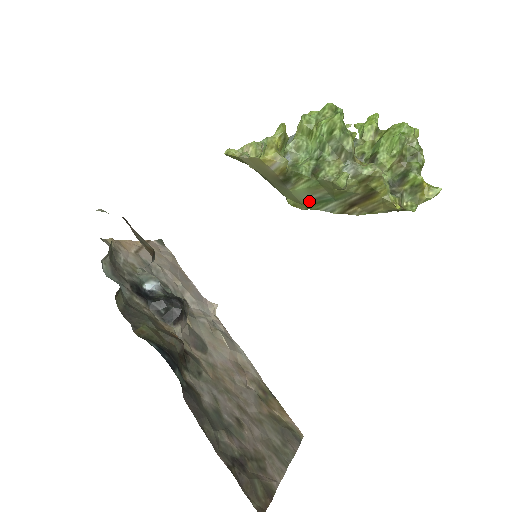
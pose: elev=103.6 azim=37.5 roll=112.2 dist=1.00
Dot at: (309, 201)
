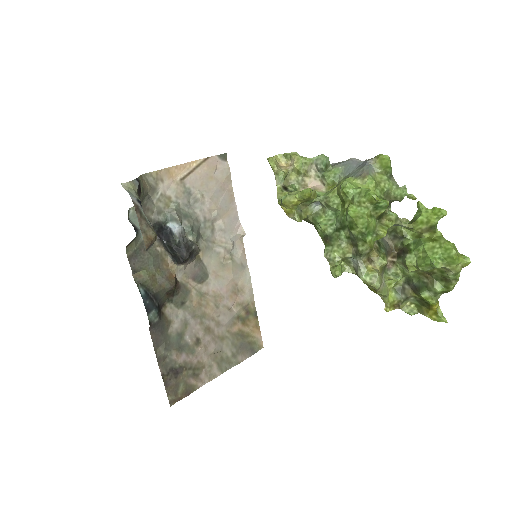
Dot at: occluded
